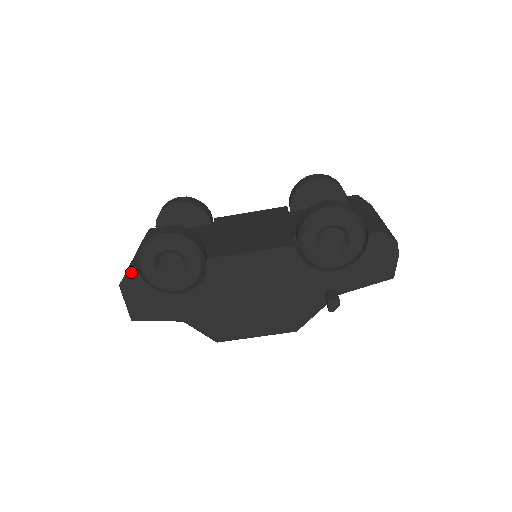
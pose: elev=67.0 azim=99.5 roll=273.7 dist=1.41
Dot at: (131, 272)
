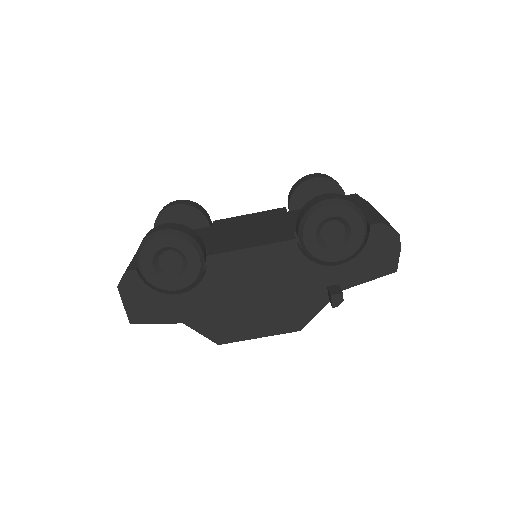
Dot at: (129, 272)
